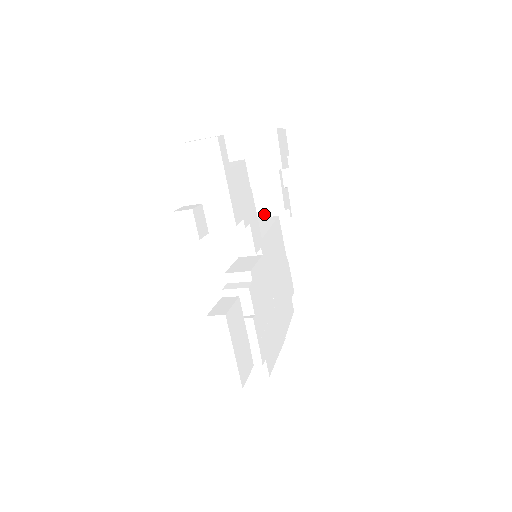
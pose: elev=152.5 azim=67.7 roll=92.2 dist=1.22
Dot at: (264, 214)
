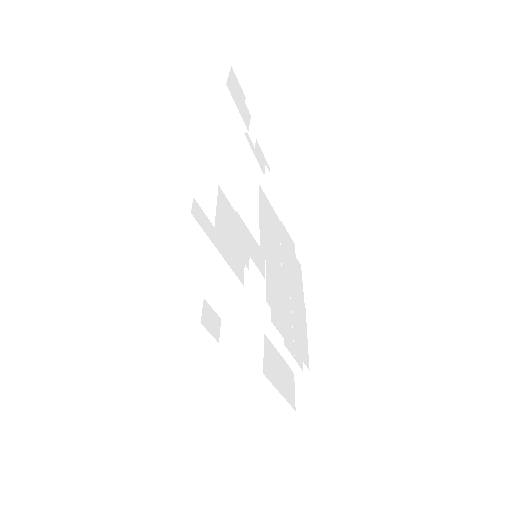
Dot at: occluded
